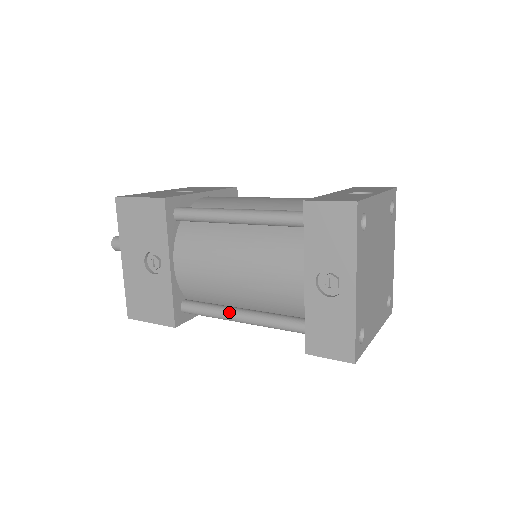
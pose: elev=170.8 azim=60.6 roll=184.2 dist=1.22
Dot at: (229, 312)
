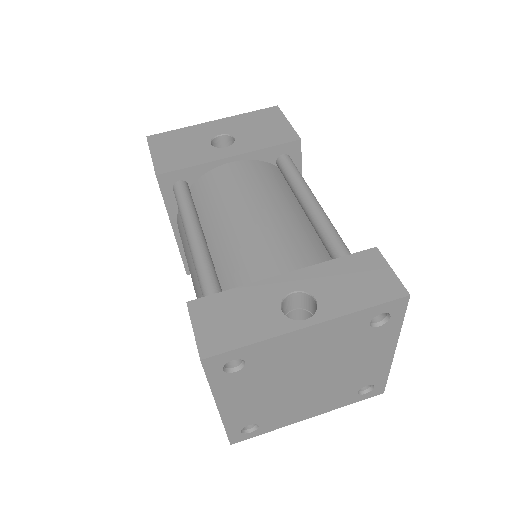
Dot at: occluded
